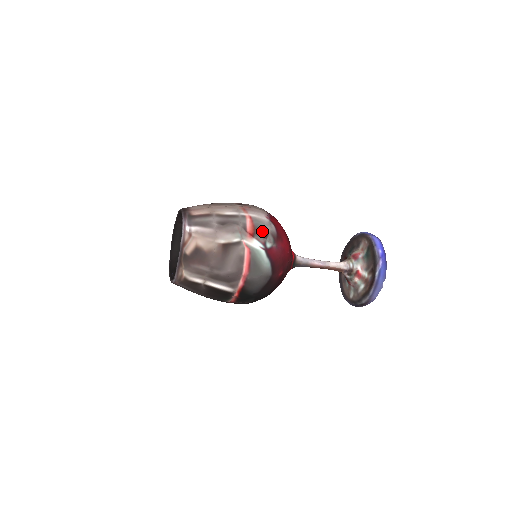
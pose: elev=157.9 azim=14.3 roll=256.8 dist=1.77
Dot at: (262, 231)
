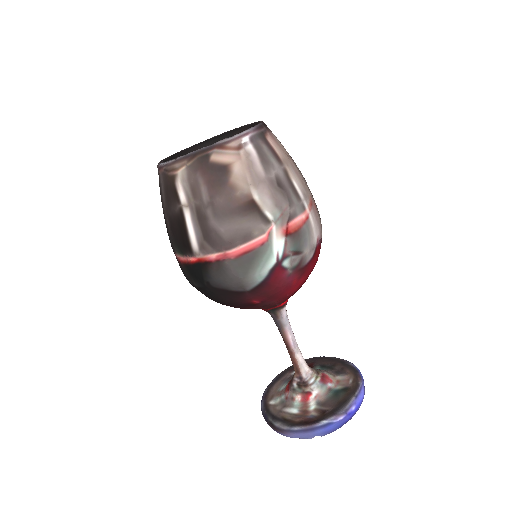
Dot at: (300, 243)
